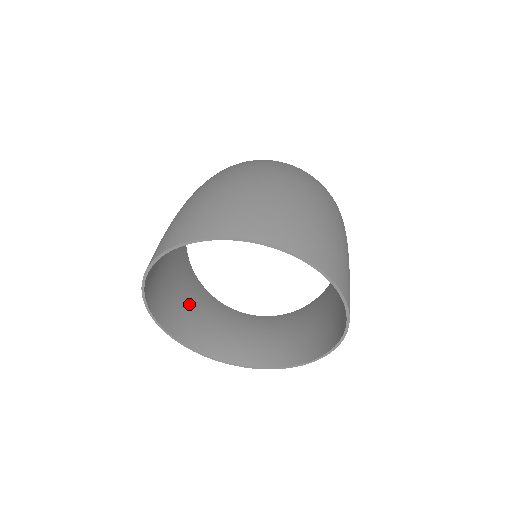
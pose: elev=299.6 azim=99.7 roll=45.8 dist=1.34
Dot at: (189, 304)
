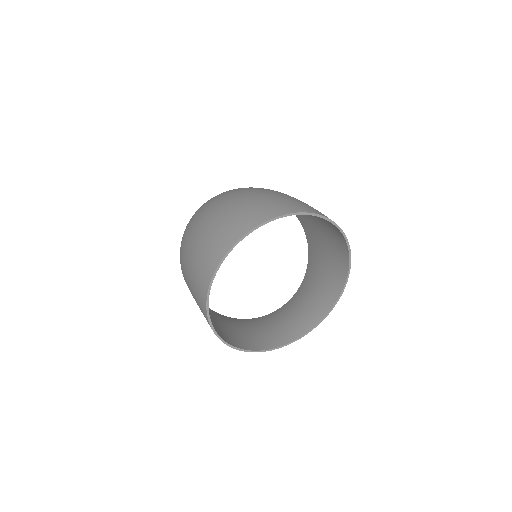
Dot at: (236, 329)
